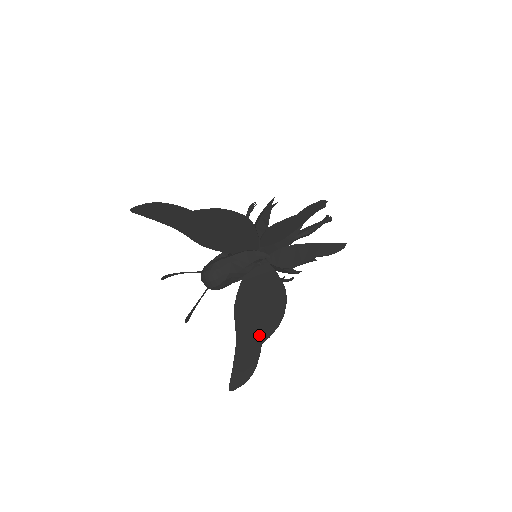
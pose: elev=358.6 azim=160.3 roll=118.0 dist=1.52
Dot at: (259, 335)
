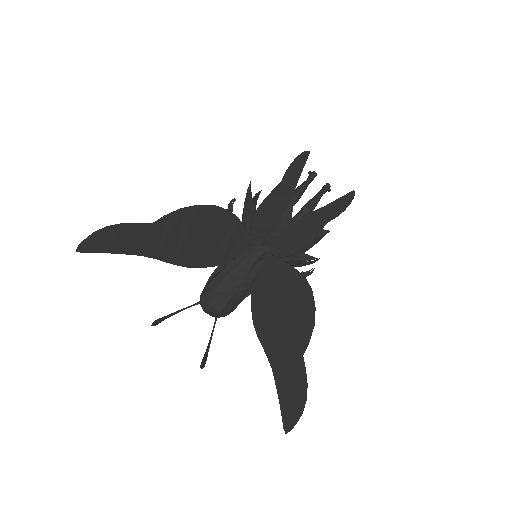
Dot at: (295, 346)
